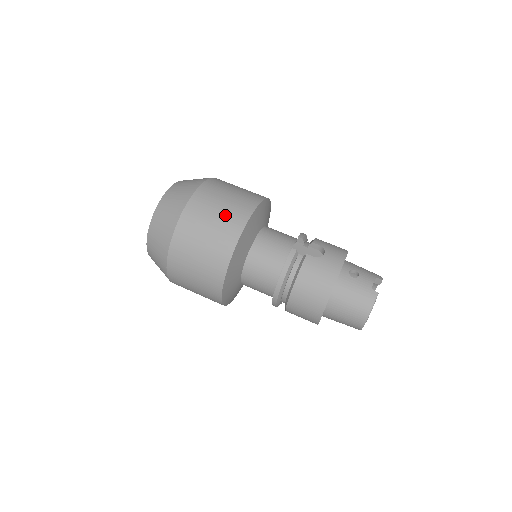
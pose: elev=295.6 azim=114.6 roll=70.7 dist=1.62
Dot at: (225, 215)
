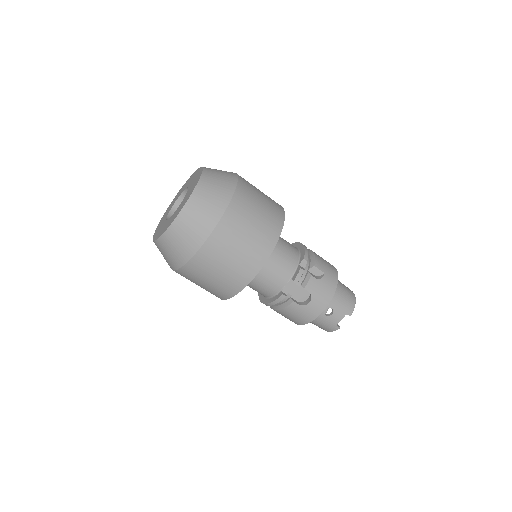
Dot at: (226, 277)
